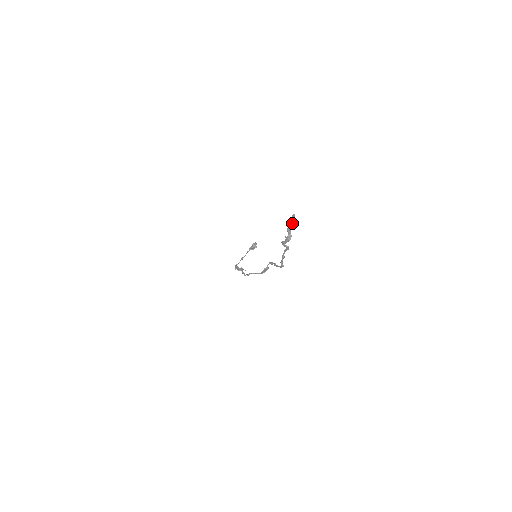
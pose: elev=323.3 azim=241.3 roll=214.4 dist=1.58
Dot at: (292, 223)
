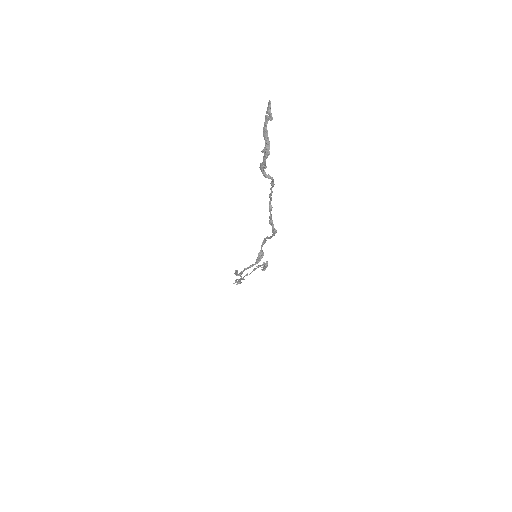
Dot at: (268, 118)
